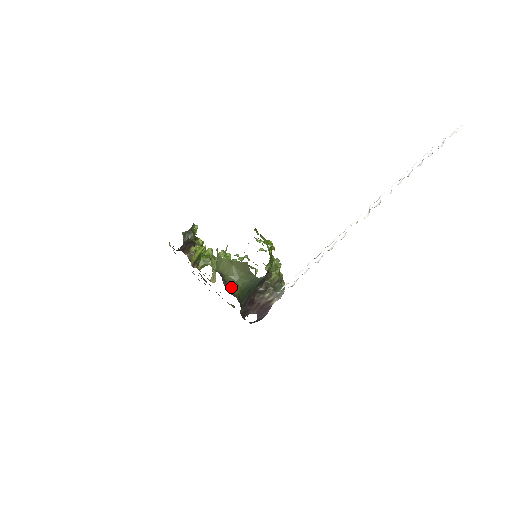
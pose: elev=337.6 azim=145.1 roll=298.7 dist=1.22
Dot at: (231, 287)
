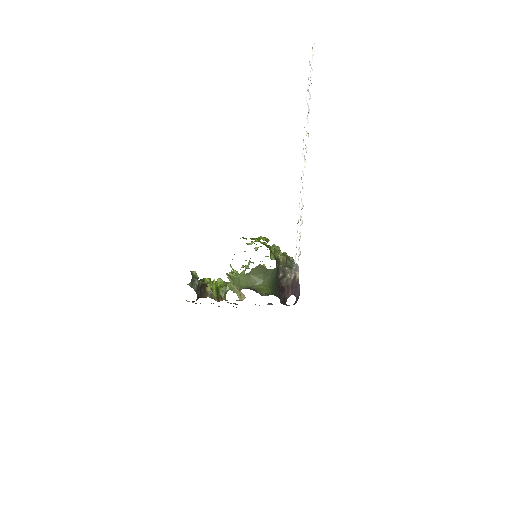
Dot at: (263, 291)
